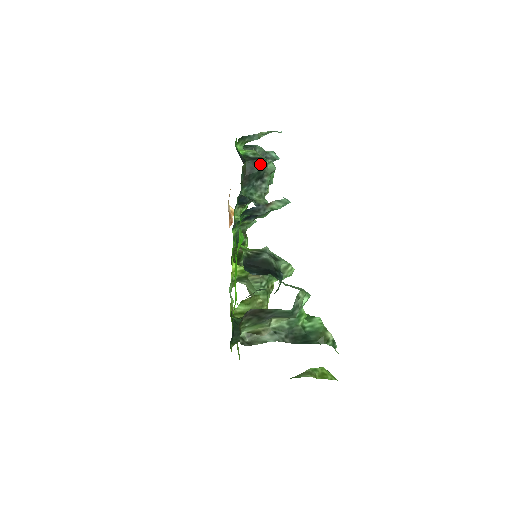
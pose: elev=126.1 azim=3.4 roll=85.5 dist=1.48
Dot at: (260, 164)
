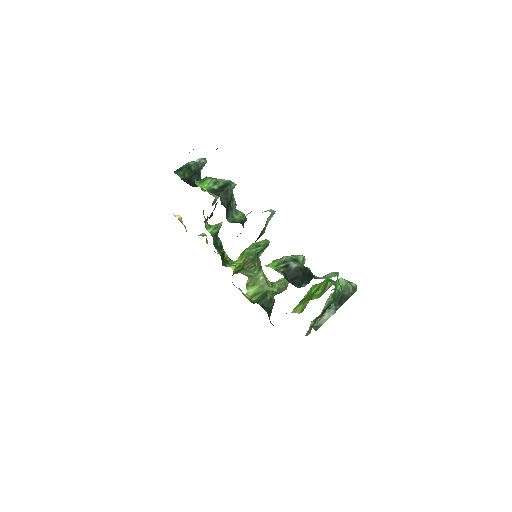
Dot at: (229, 191)
